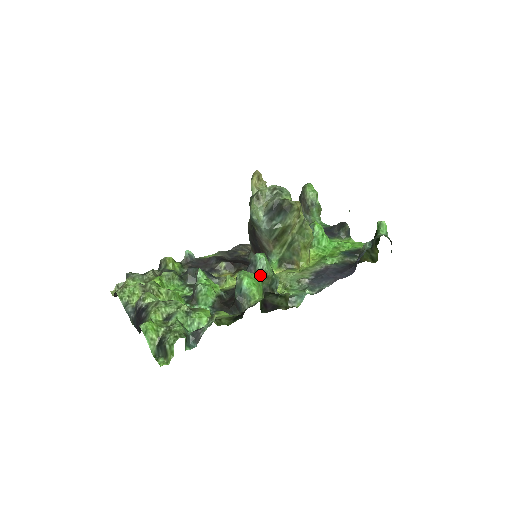
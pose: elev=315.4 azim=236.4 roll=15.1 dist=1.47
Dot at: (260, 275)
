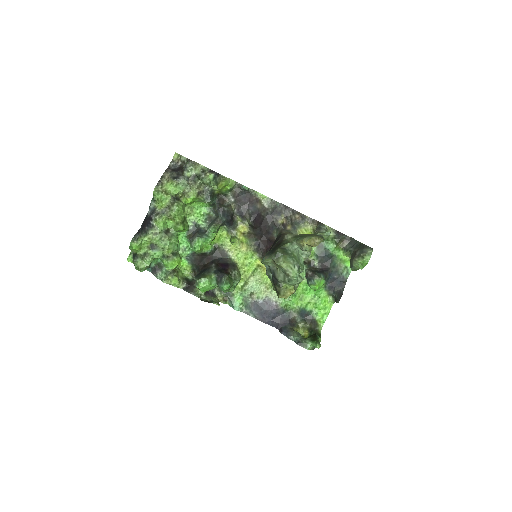
Dot at: (218, 286)
